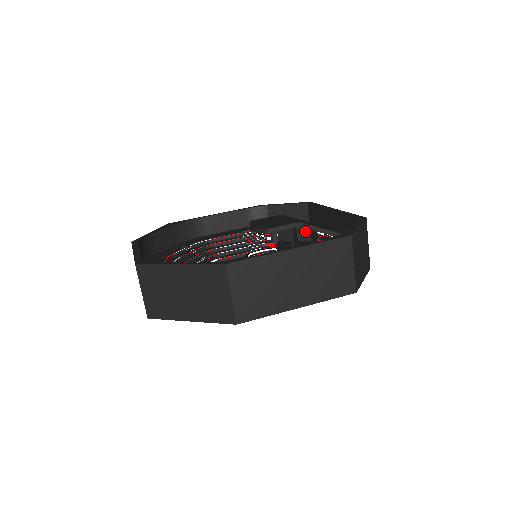
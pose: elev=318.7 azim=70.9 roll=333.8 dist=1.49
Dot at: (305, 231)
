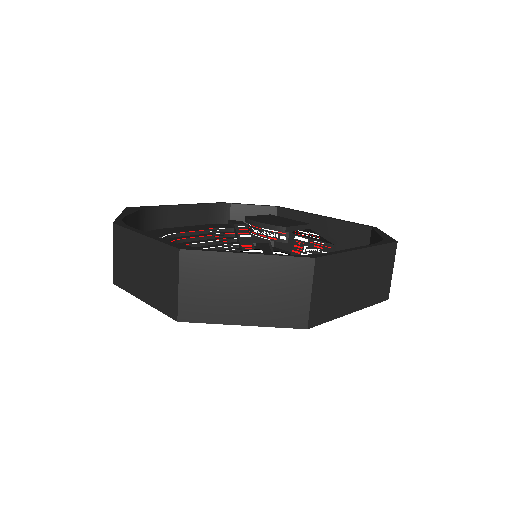
Dot at: occluded
